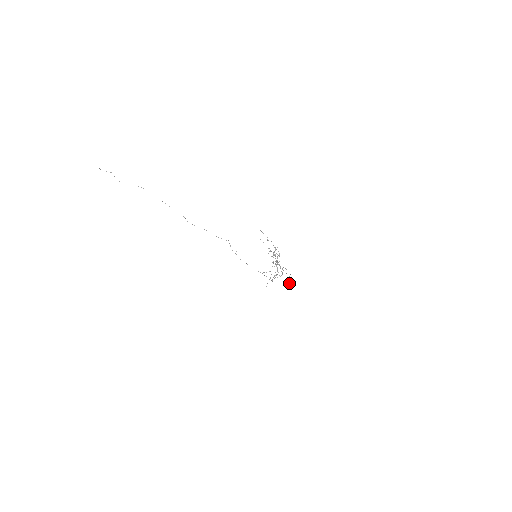
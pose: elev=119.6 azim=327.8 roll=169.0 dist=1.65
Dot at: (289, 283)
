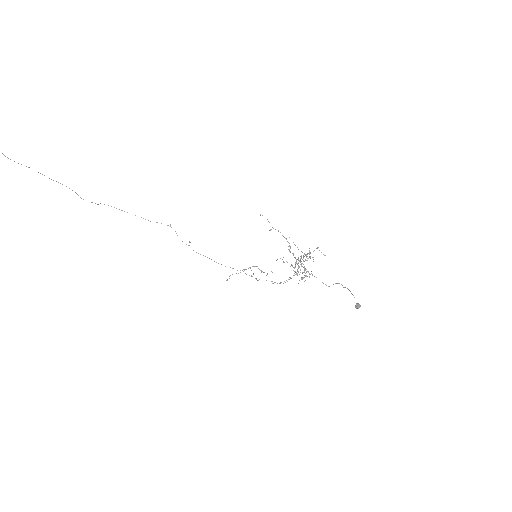
Dot at: (359, 306)
